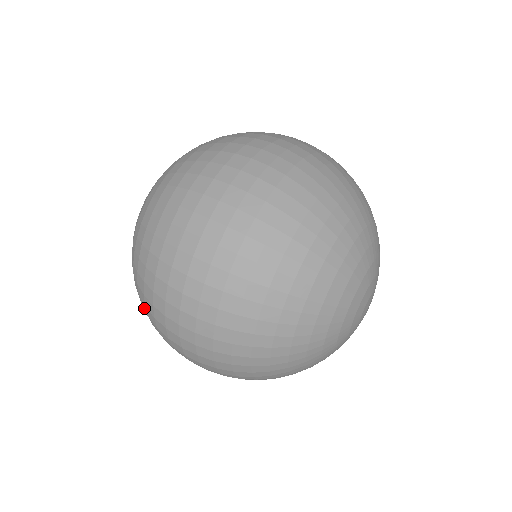
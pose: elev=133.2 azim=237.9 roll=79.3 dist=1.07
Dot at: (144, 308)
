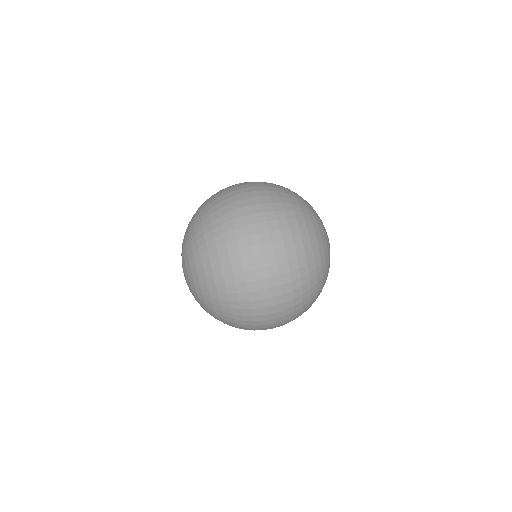
Dot at: (240, 328)
